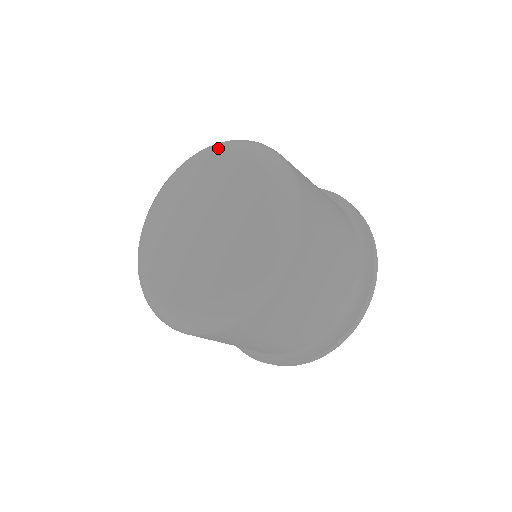
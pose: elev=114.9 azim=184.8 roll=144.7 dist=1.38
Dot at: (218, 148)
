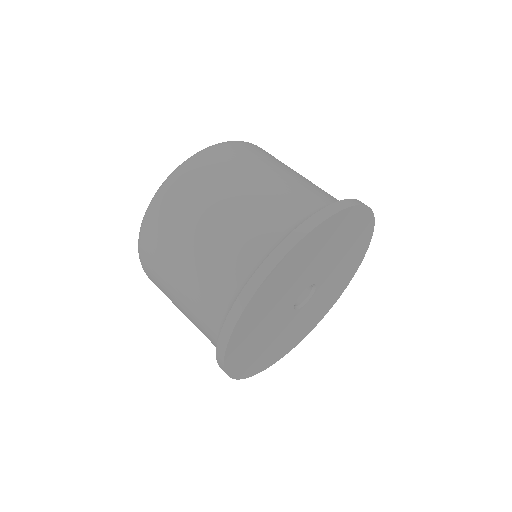
Dot at: occluded
